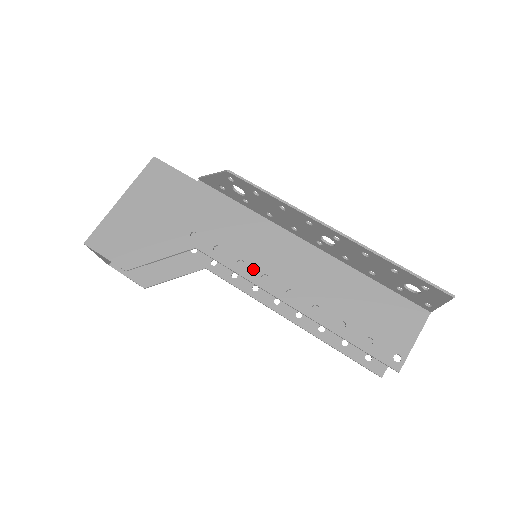
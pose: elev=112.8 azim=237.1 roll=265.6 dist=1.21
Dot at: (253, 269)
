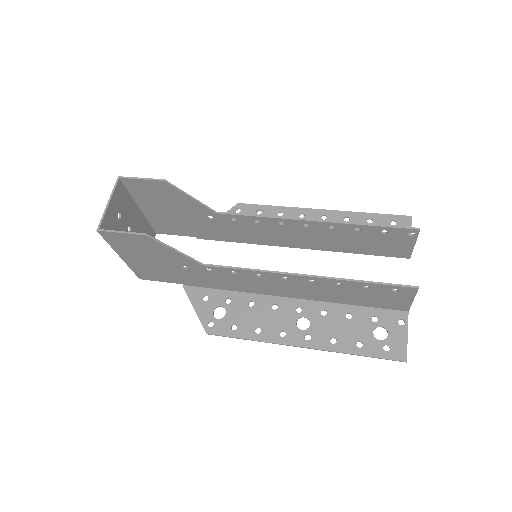
Dot at: (269, 221)
